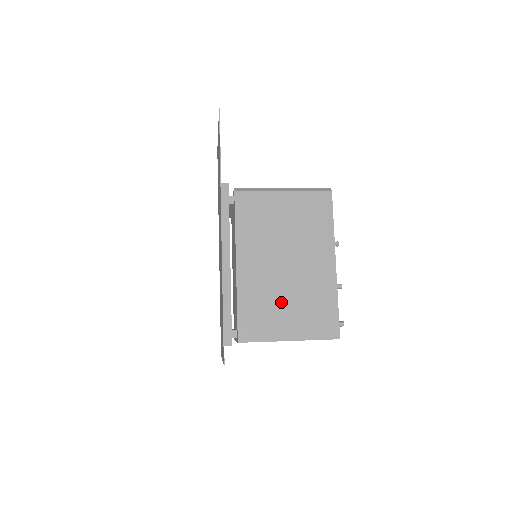
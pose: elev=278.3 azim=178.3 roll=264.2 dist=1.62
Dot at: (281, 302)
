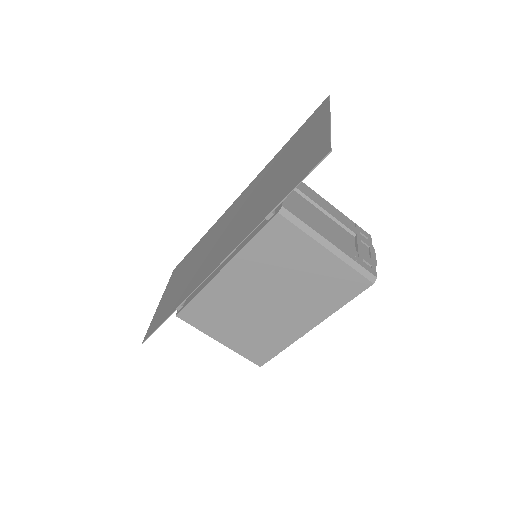
Dot at: (236, 319)
